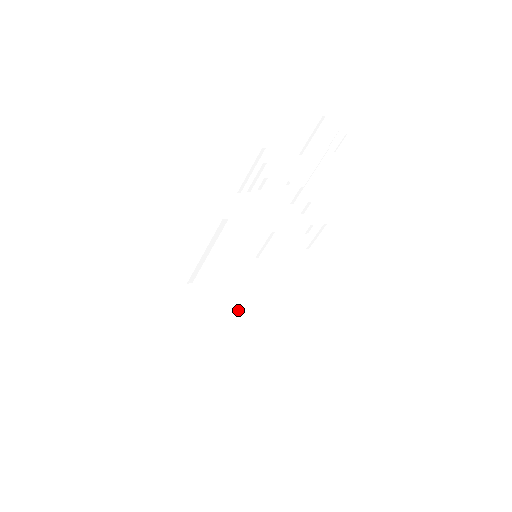
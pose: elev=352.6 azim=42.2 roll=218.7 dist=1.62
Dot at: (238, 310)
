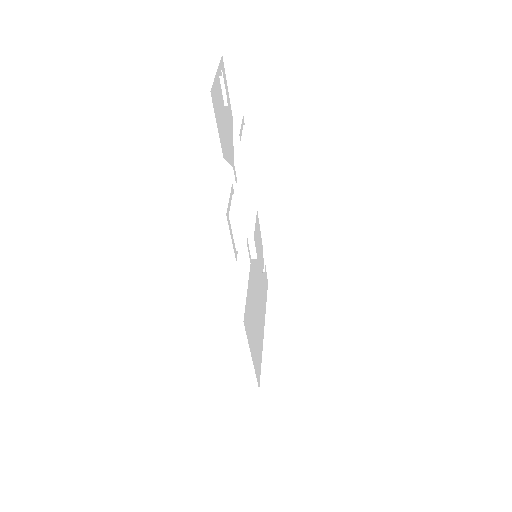
Dot at: occluded
